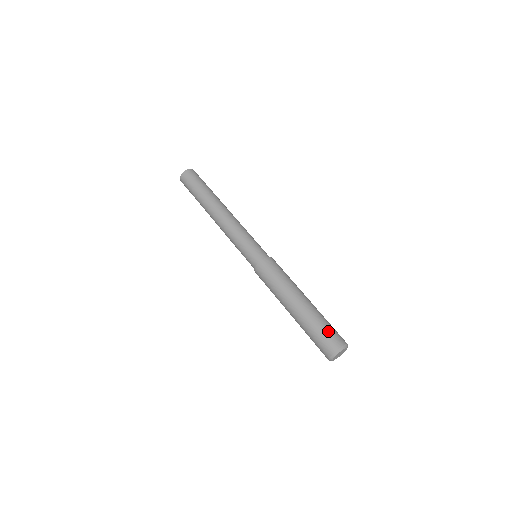
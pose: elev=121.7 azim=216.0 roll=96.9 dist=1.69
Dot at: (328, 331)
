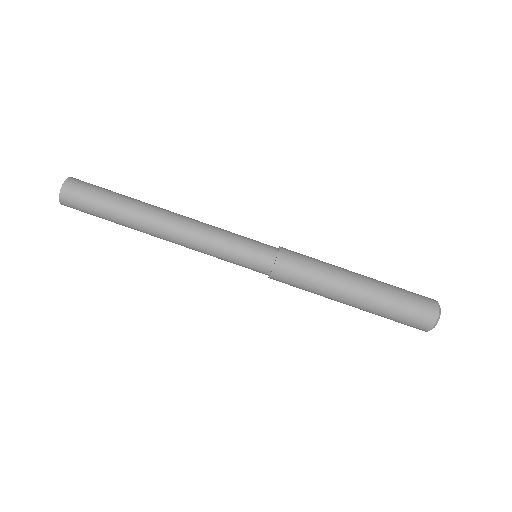
Dot at: (414, 299)
